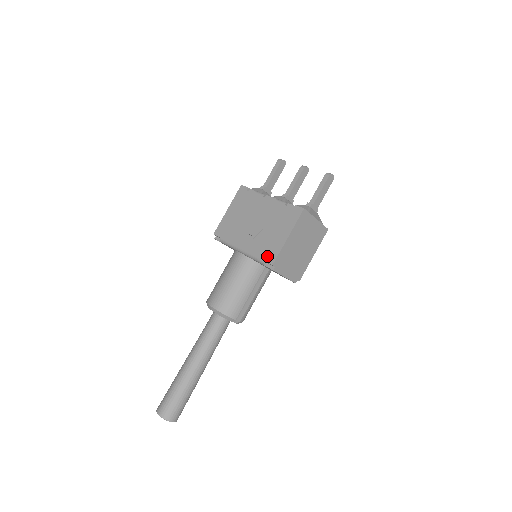
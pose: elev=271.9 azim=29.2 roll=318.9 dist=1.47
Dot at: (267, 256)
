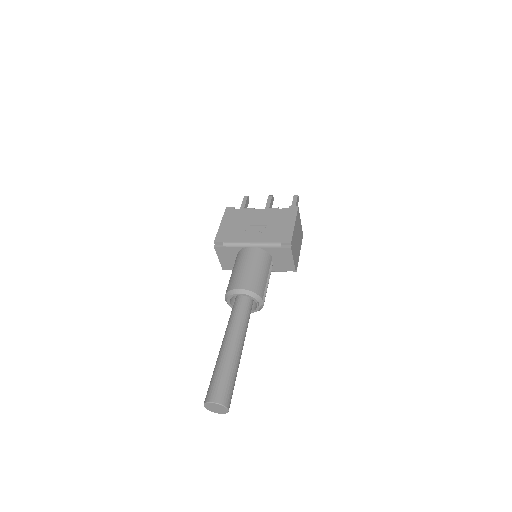
Dot at: (282, 239)
